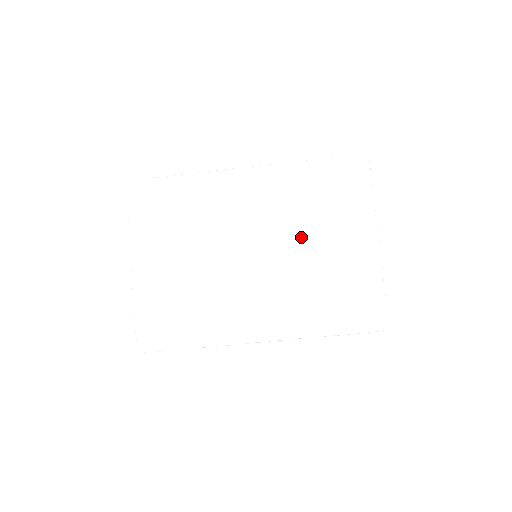
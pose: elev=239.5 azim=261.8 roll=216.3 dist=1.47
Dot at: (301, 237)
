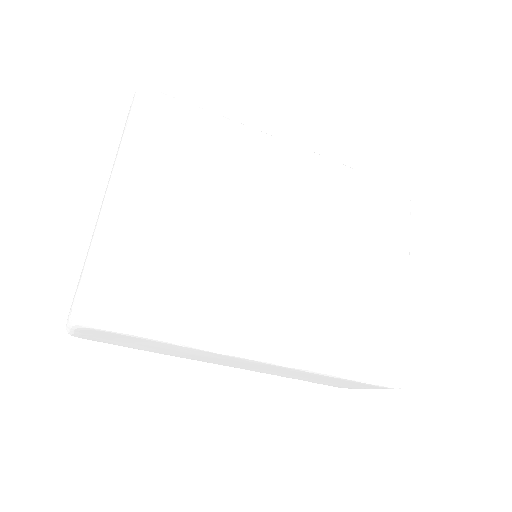
Dot at: (336, 246)
